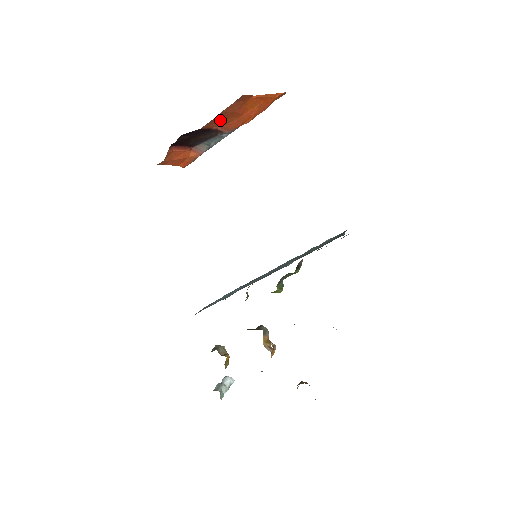
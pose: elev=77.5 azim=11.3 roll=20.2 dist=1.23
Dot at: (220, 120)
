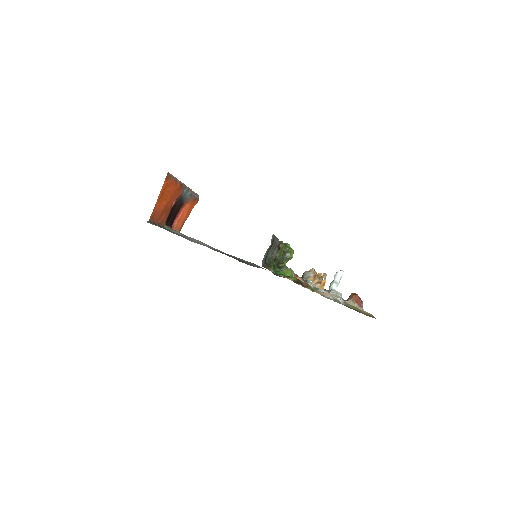
Dot at: (166, 213)
